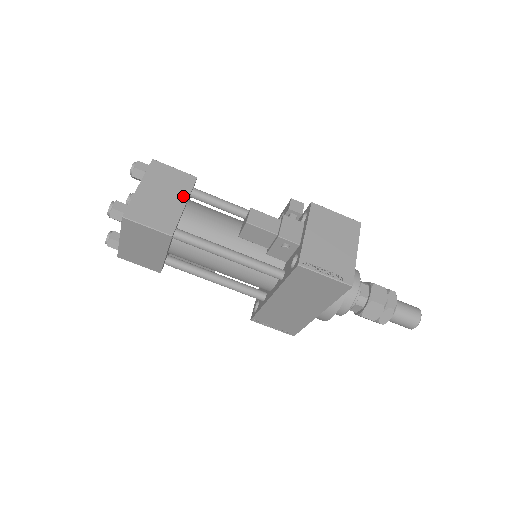
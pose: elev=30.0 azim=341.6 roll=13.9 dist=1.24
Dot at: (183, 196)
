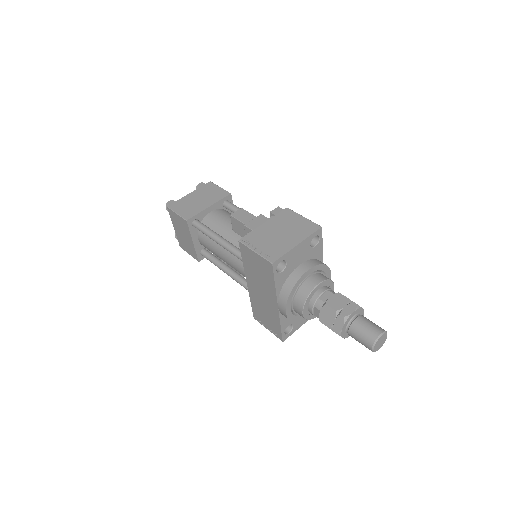
Dot at: (212, 202)
